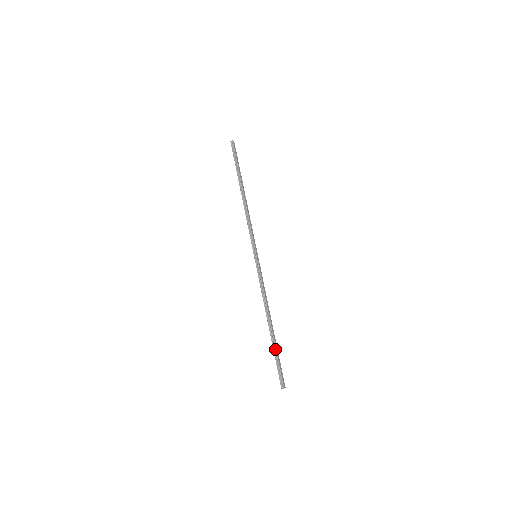
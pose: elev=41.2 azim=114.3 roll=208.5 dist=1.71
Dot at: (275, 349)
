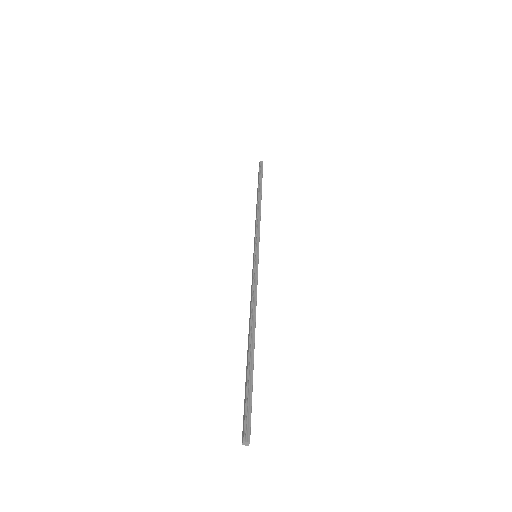
Dot at: (252, 371)
